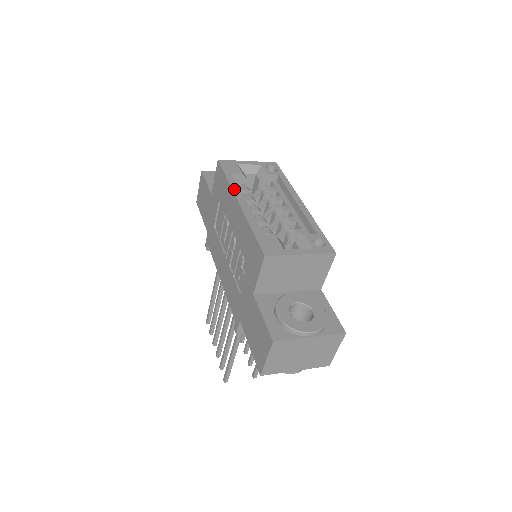
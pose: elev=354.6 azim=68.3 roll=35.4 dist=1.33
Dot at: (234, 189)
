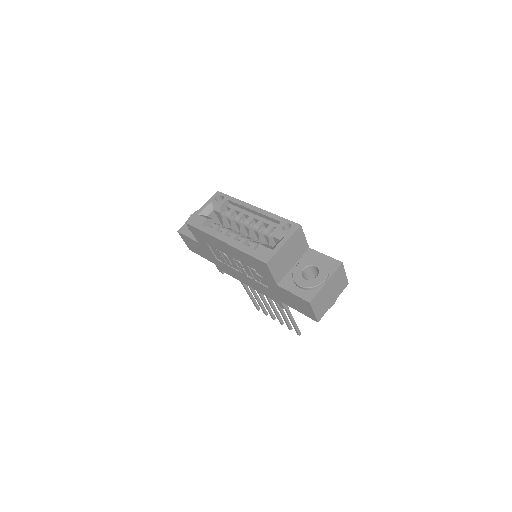
Dot at: (213, 235)
